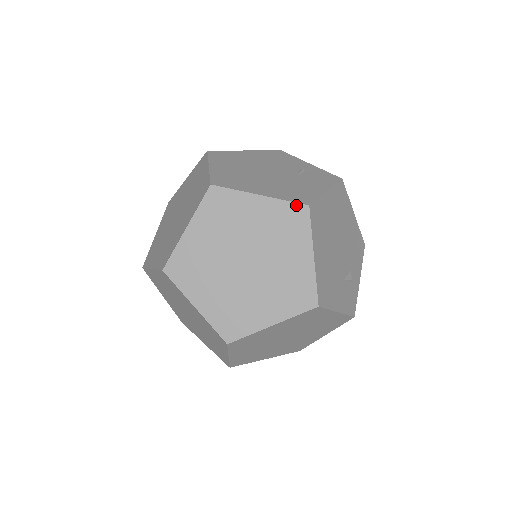
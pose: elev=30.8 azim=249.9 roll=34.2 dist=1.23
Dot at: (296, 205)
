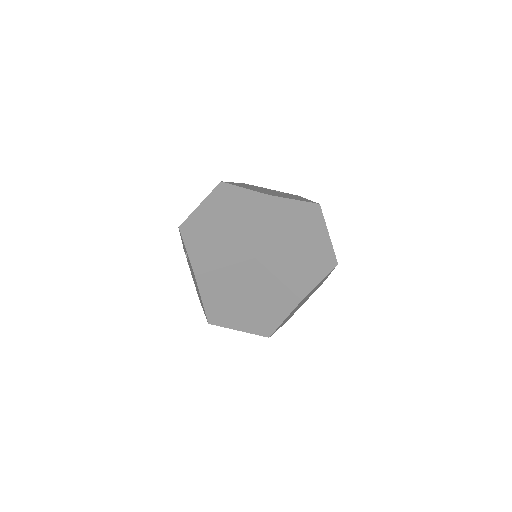
Dot at: (314, 204)
